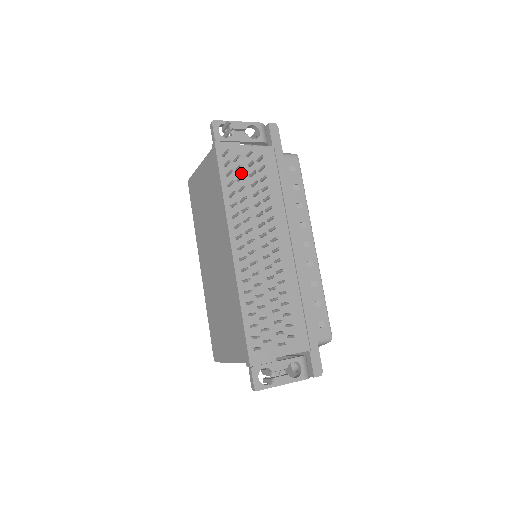
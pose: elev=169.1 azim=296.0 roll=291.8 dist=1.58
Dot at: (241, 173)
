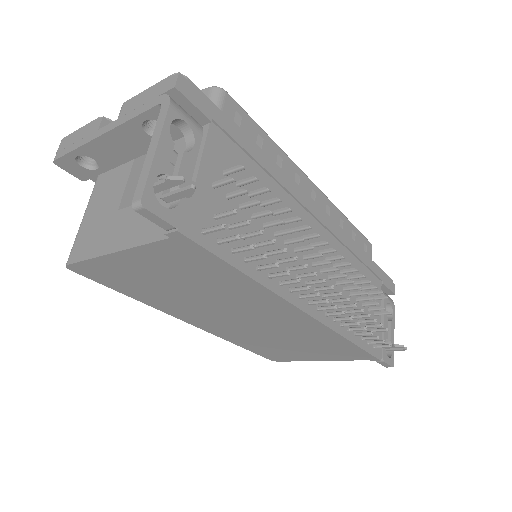
Dot at: (234, 221)
